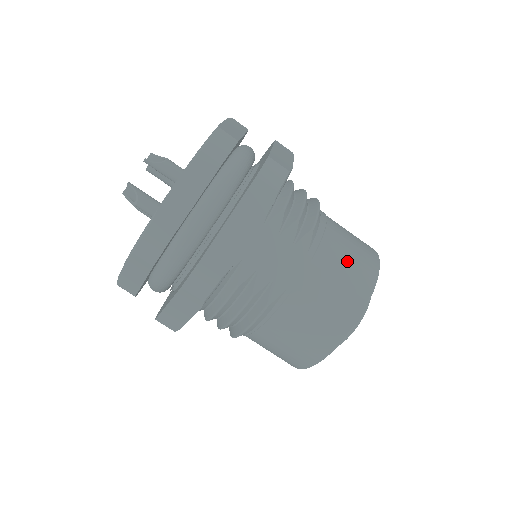
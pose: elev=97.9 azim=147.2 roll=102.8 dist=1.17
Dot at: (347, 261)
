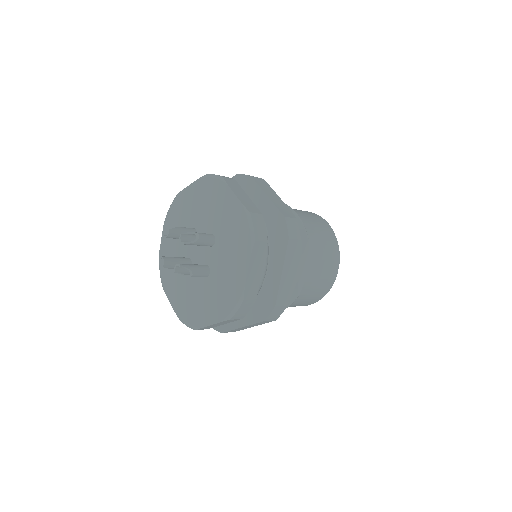
Dot at: (324, 244)
